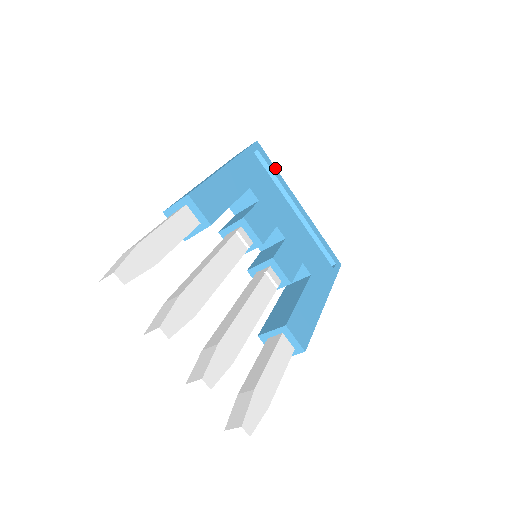
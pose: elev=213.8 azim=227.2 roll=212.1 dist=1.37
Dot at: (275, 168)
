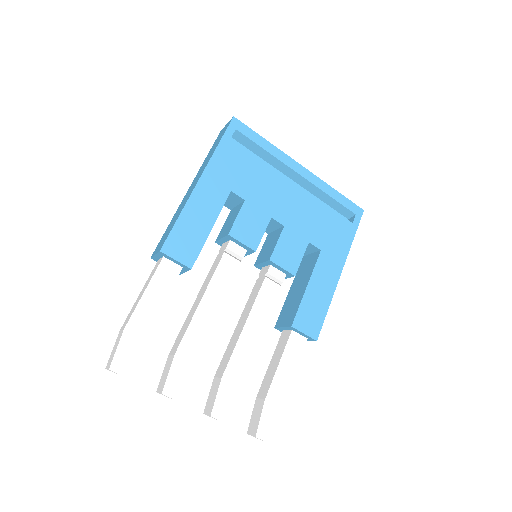
Dot at: (262, 138)
